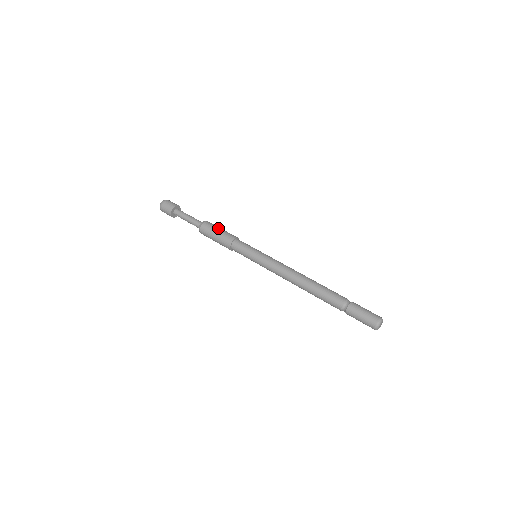
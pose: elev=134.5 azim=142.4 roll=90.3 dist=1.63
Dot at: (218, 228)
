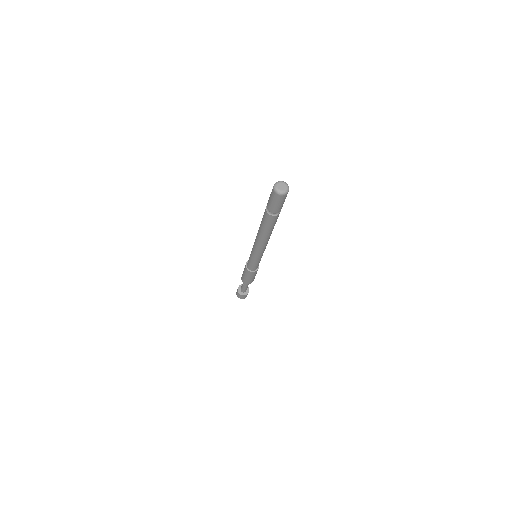
Dot at: occluded
